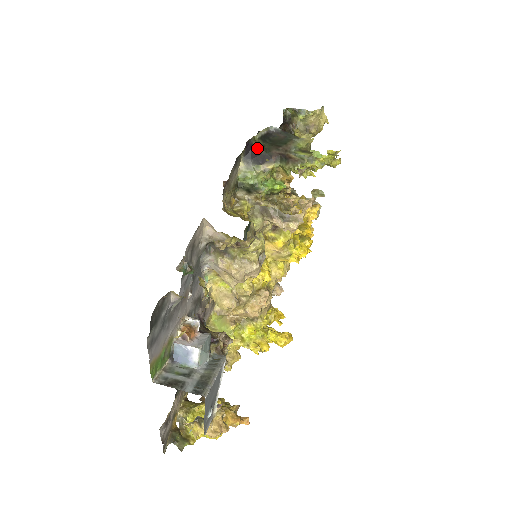
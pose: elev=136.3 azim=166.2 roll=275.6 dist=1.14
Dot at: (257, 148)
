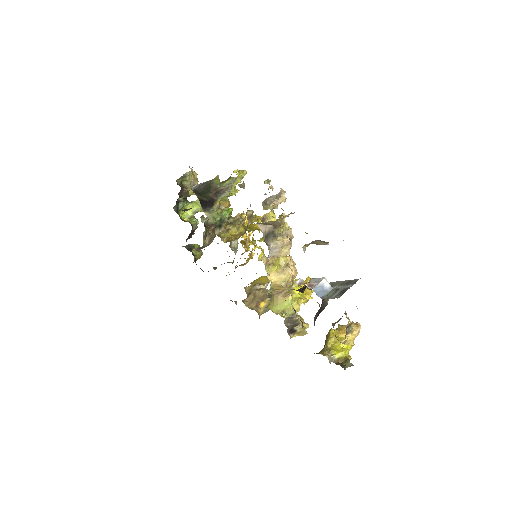
Dot at: (203, 200)
